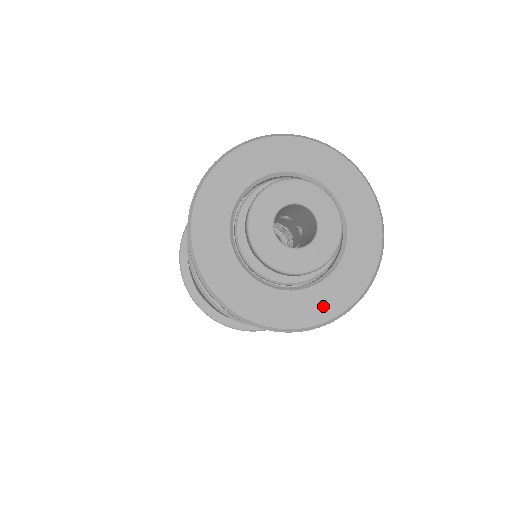
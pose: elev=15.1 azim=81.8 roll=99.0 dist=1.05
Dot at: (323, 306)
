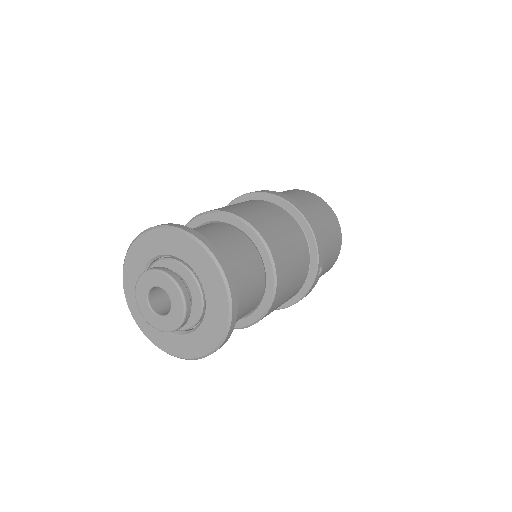
Dot at: (195, 348)
